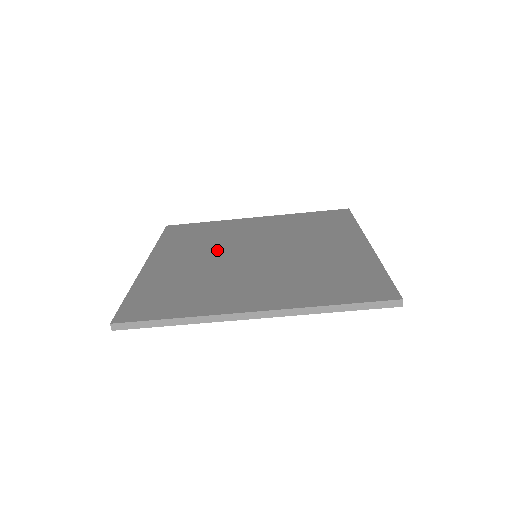
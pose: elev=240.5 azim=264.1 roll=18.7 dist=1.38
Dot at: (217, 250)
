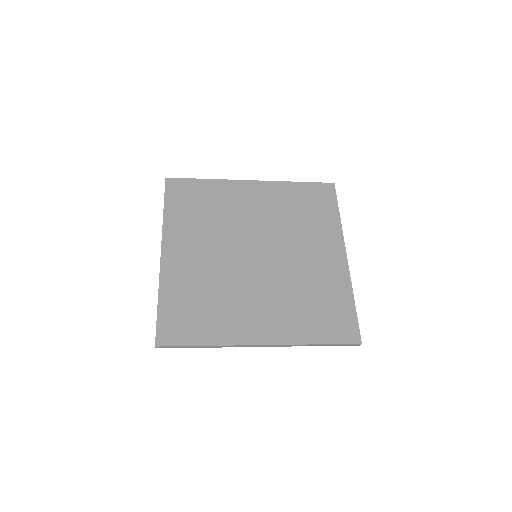
Dot at: (222, 242)
